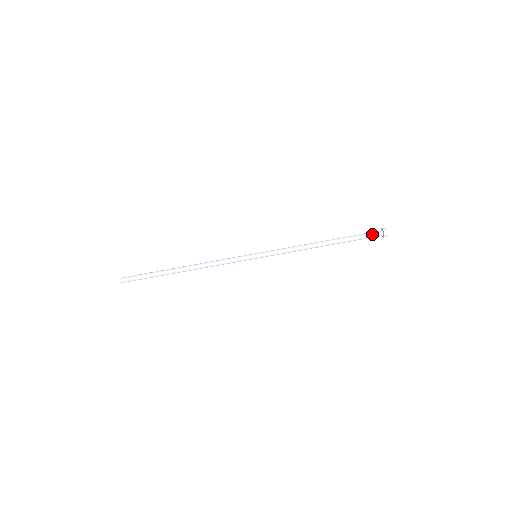
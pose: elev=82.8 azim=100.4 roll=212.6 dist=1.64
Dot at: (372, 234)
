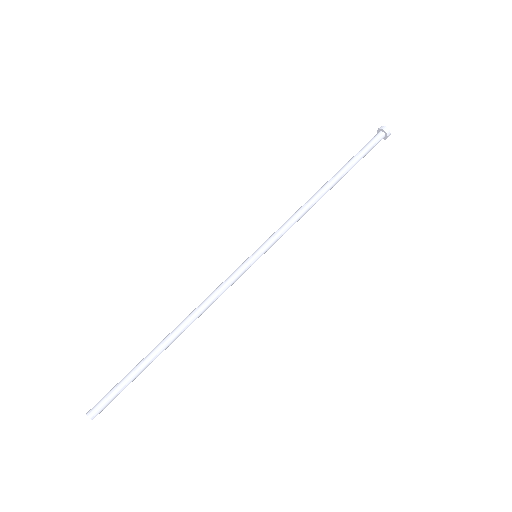
Dot at: (375, 143)
